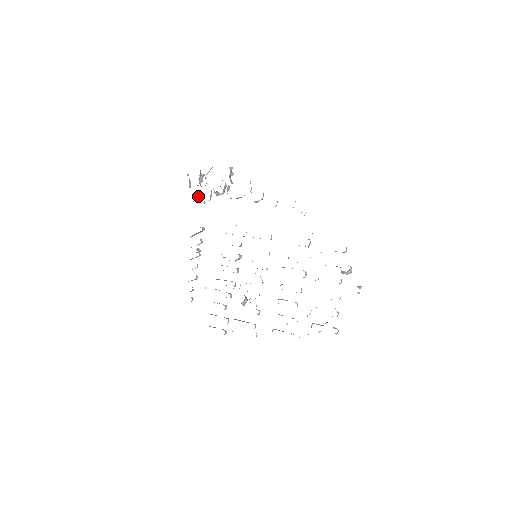
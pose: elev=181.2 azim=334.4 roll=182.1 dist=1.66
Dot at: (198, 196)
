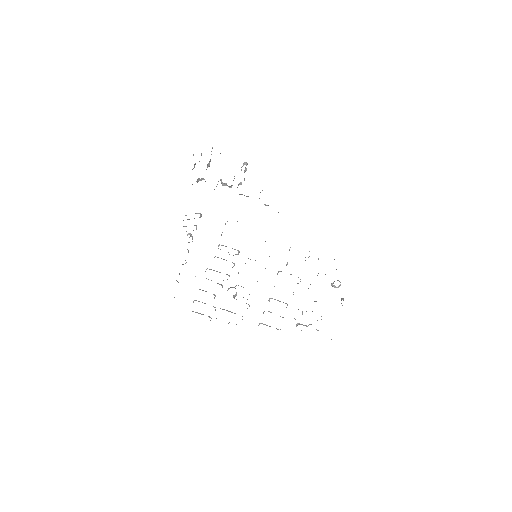
Dot at: (201, 180)
